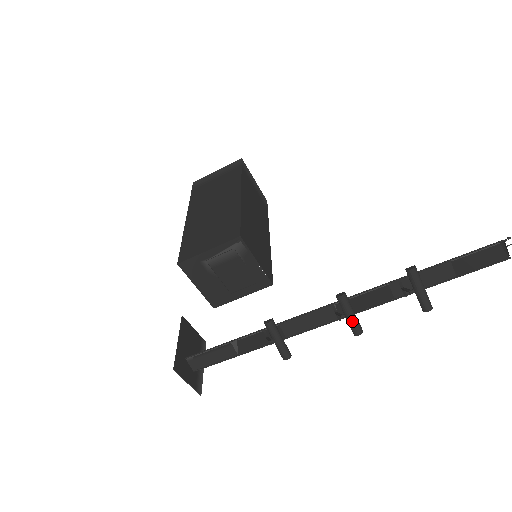
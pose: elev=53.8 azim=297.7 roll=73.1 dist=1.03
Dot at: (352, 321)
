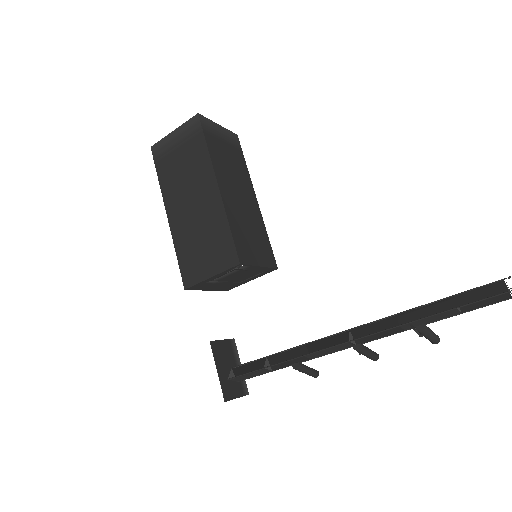
Dot at: (370, 357)
